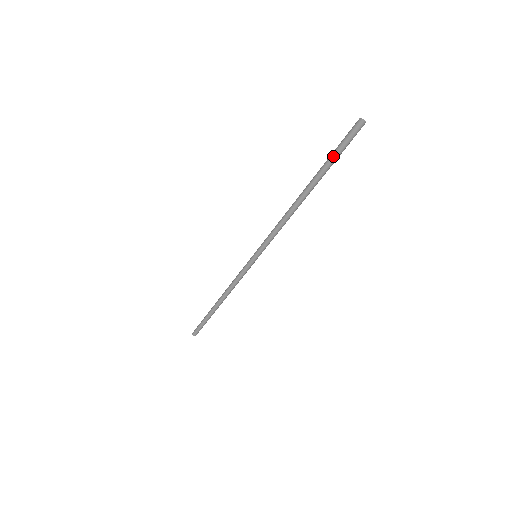
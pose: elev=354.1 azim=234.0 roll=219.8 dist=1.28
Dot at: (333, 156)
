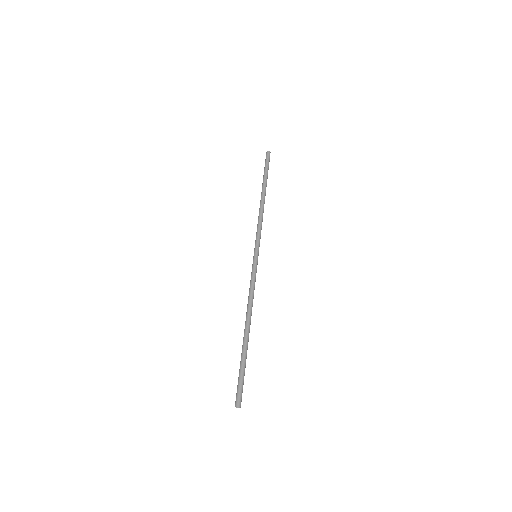
Dot at: (265, 169)
